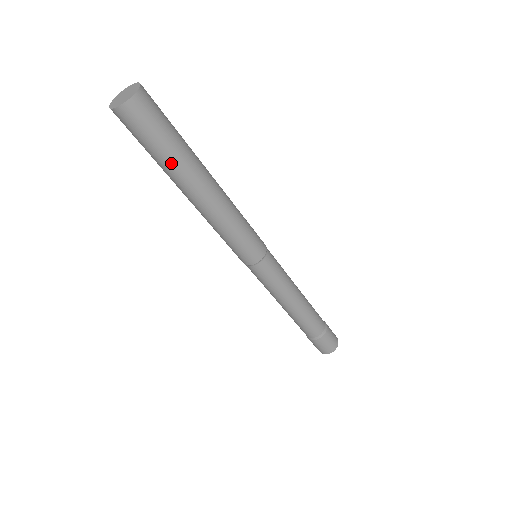
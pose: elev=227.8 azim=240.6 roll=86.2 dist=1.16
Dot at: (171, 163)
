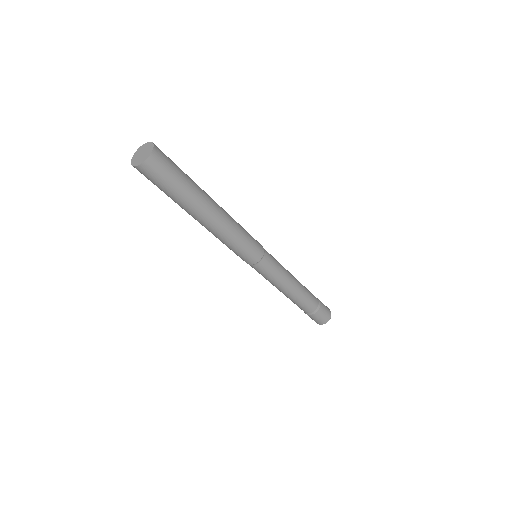
Dot at: (182, 199)
